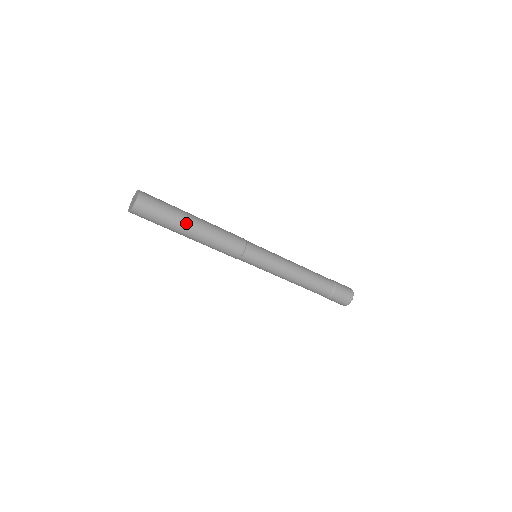
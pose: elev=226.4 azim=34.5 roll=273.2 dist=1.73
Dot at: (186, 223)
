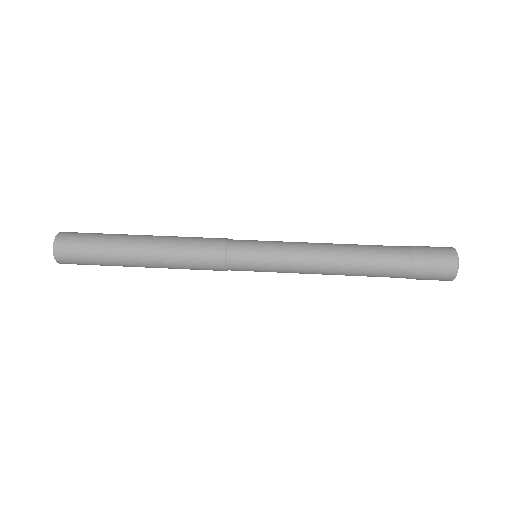
Dot at: (126, 255)
